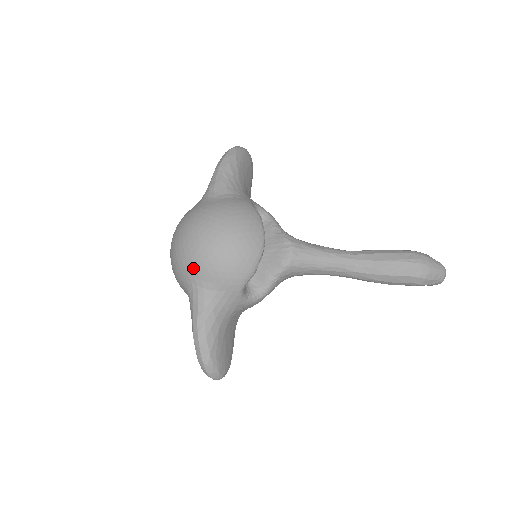
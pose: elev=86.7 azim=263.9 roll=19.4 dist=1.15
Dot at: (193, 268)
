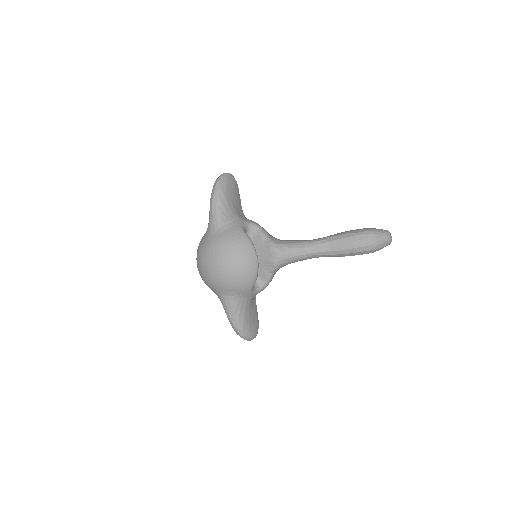
Dot at: (216, 286)
